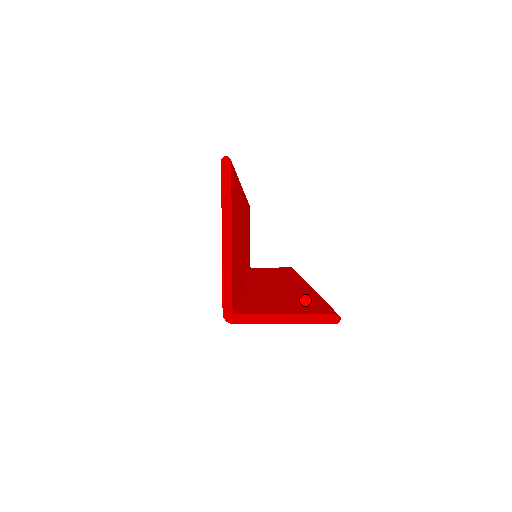
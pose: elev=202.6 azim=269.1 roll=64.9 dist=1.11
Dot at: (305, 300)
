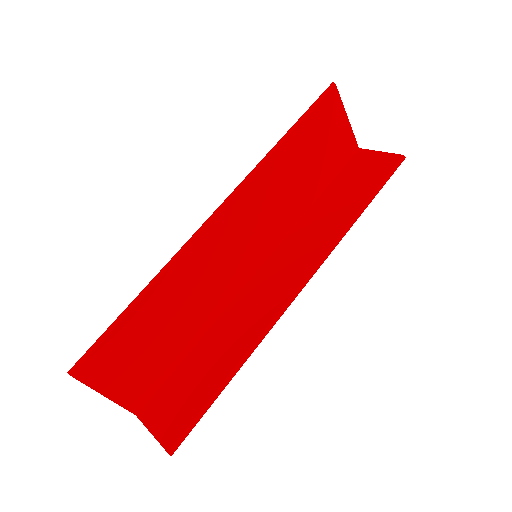
Dot at: (200, 394)
